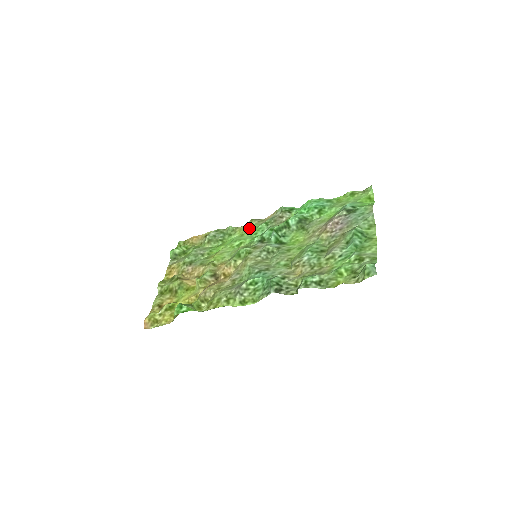
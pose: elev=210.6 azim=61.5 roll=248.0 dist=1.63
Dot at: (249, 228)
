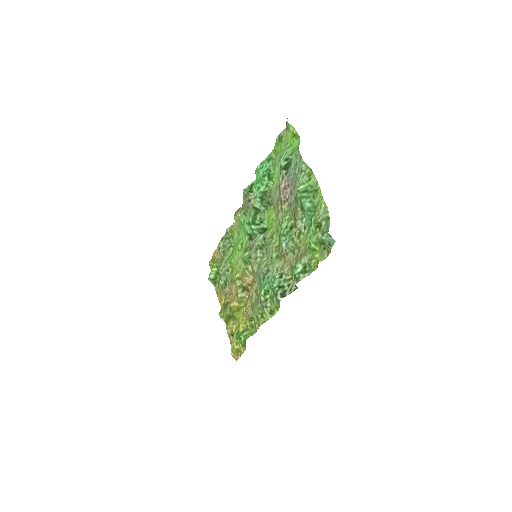
Dot at: (238, 223)
